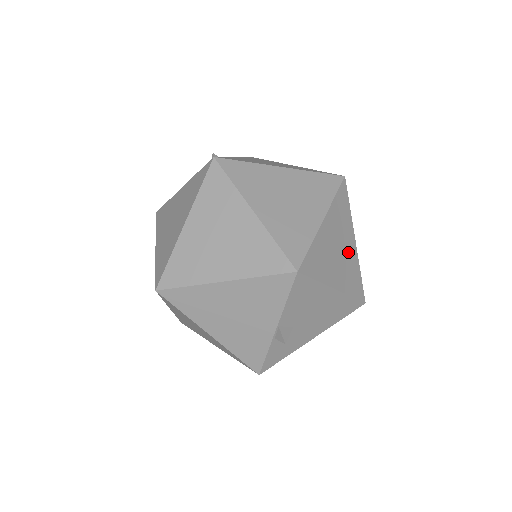
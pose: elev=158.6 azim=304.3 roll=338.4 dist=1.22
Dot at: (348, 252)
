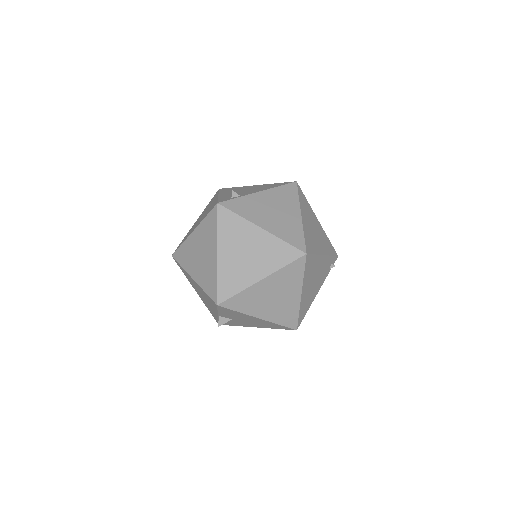
Dot at: (287, 300)
